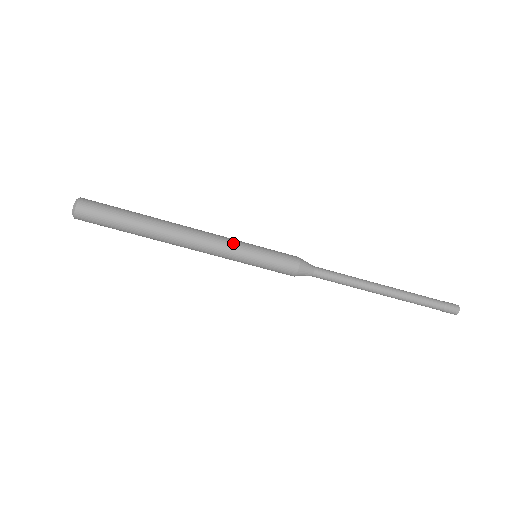
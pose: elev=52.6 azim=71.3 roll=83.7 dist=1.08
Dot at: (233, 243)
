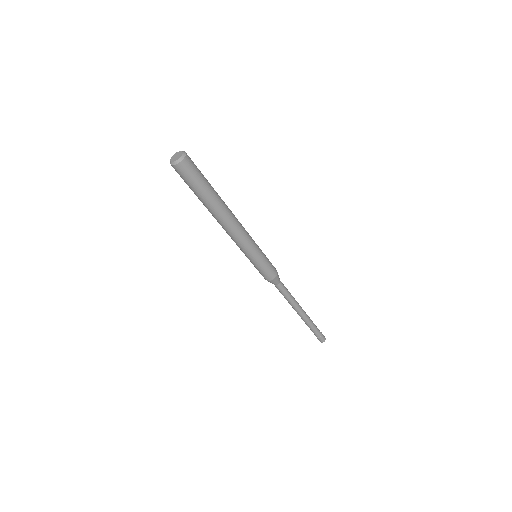
Dot at: (250, 247)
